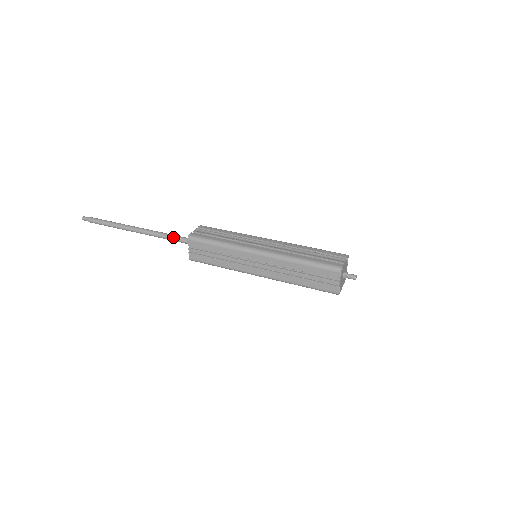
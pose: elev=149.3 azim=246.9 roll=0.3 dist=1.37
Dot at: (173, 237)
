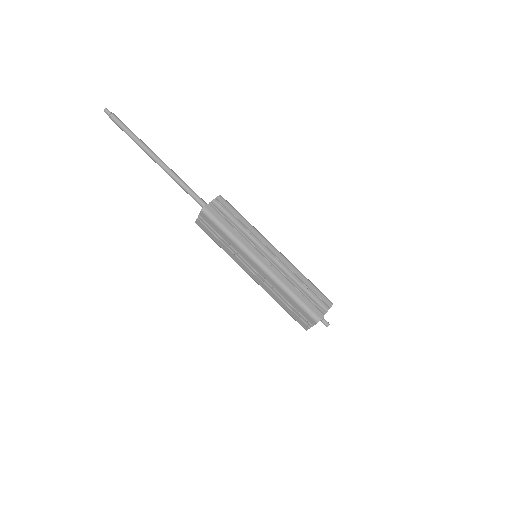
Dot at: (189, 191)
